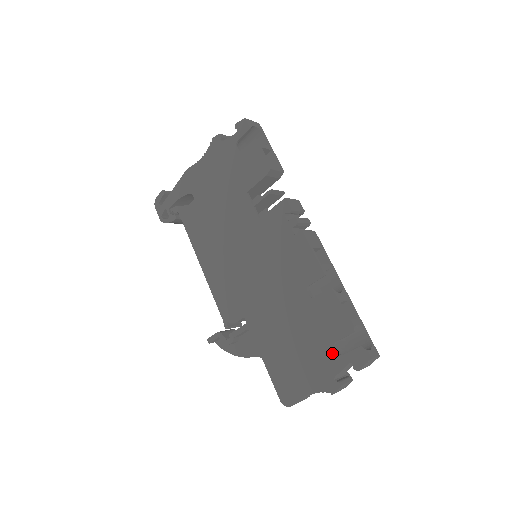
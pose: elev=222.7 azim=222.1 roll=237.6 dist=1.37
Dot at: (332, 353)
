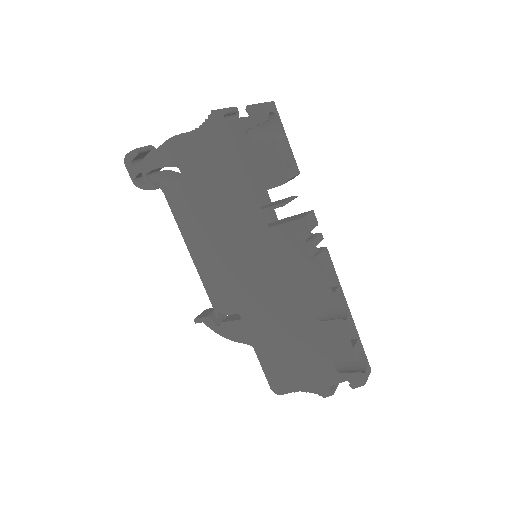
Dot at: (330, 369)
